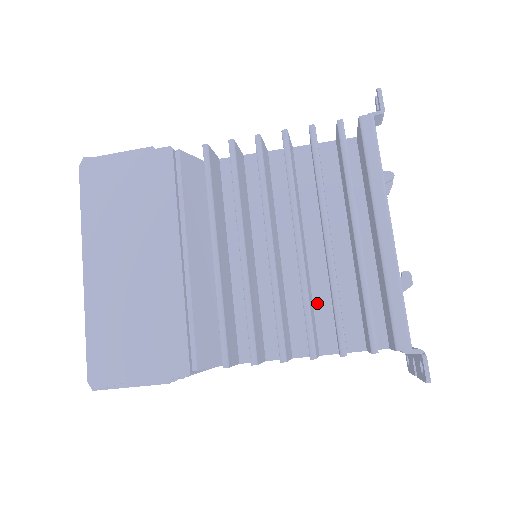
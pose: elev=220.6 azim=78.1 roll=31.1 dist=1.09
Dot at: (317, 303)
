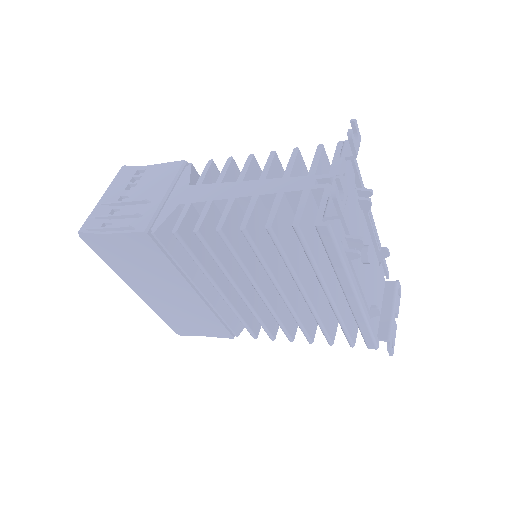
Dot at: occluded
